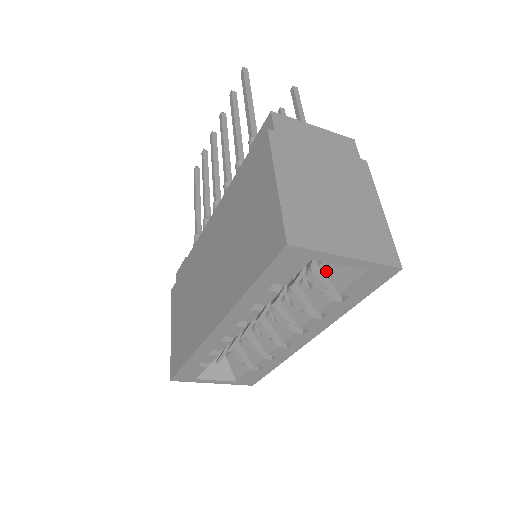
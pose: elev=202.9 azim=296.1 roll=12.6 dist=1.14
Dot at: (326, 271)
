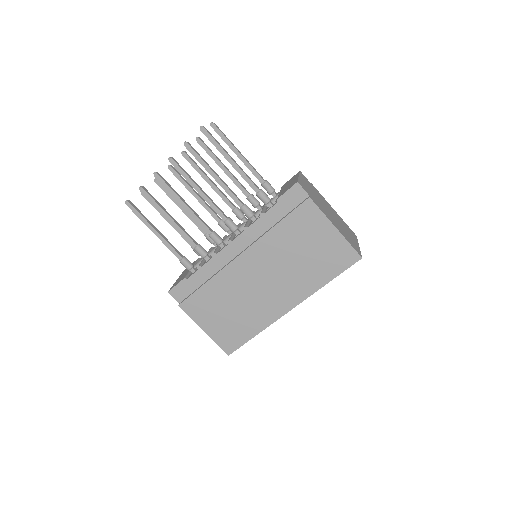
Dot at: occluded
